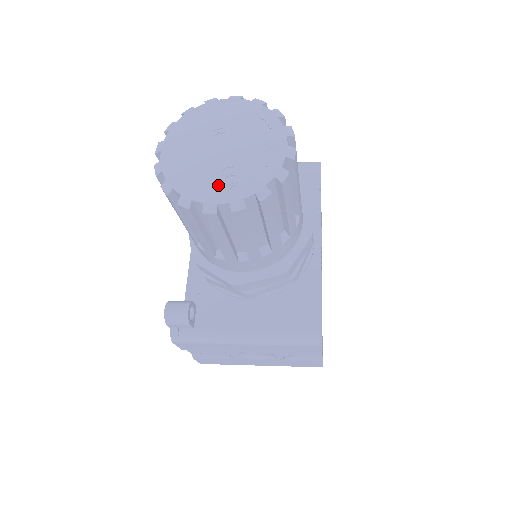
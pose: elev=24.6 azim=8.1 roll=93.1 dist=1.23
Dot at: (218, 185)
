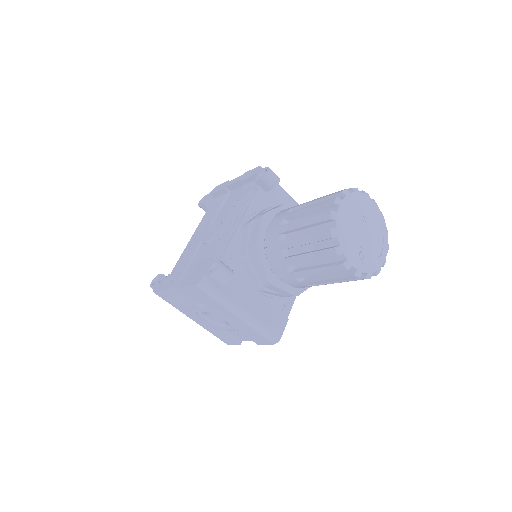
Dot at: (356, 254)
